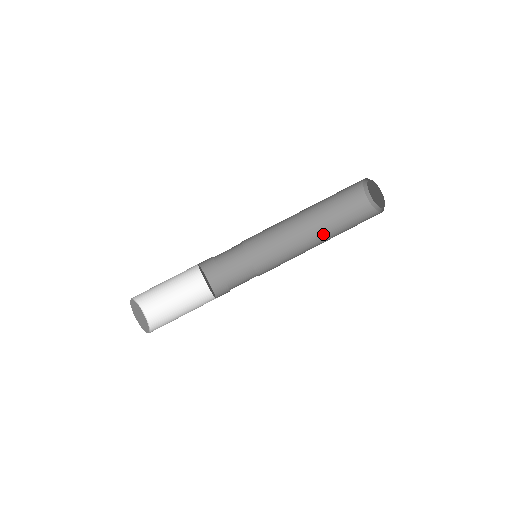
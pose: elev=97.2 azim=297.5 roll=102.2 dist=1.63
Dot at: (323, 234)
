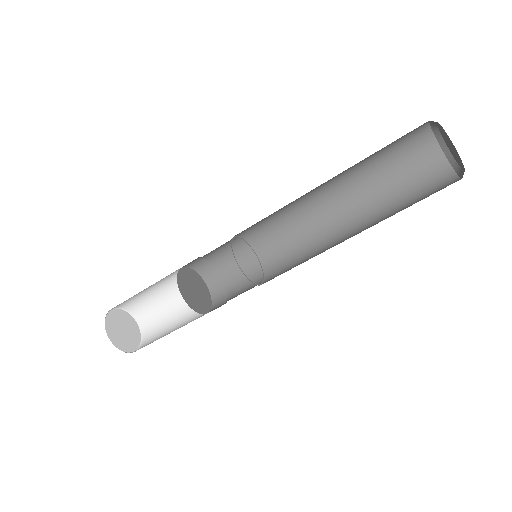
Dot at: (345, 185)
